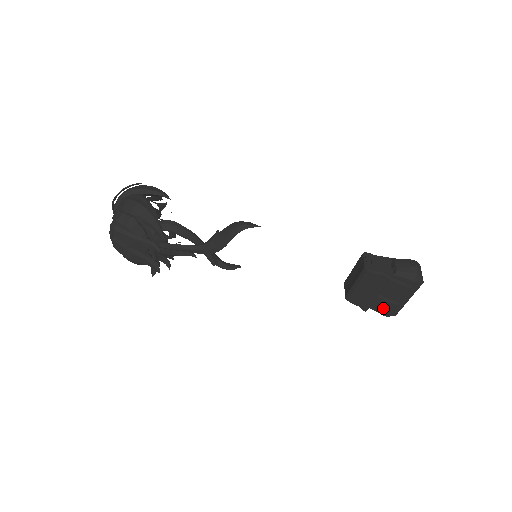
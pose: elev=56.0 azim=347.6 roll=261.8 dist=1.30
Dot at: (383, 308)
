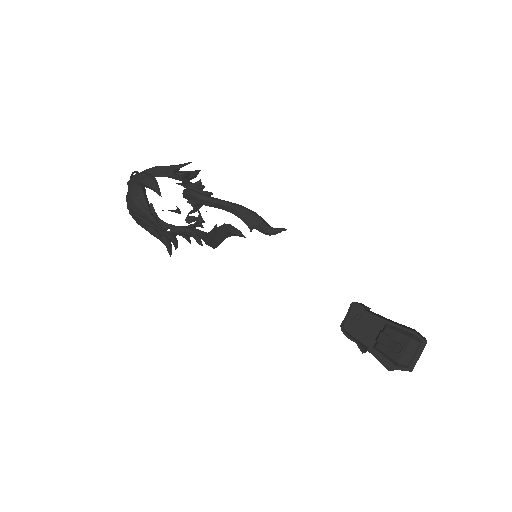
Dot at: occluded
